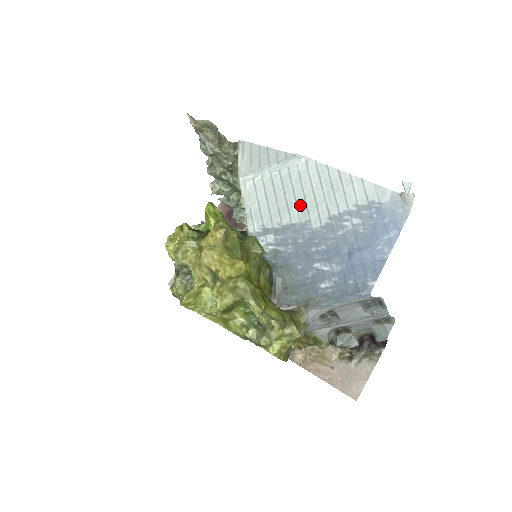
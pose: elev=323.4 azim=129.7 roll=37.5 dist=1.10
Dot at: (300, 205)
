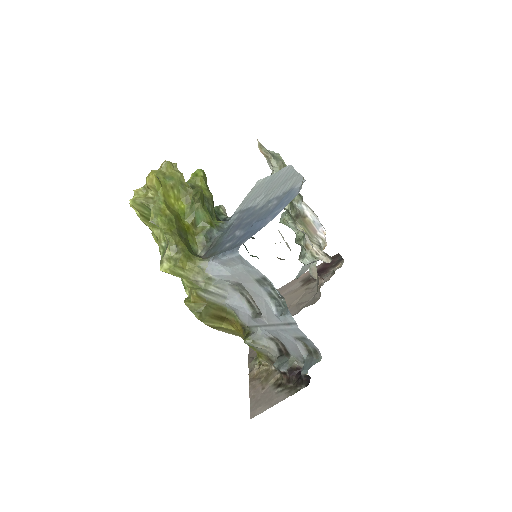
Dot at: (264, 195)
